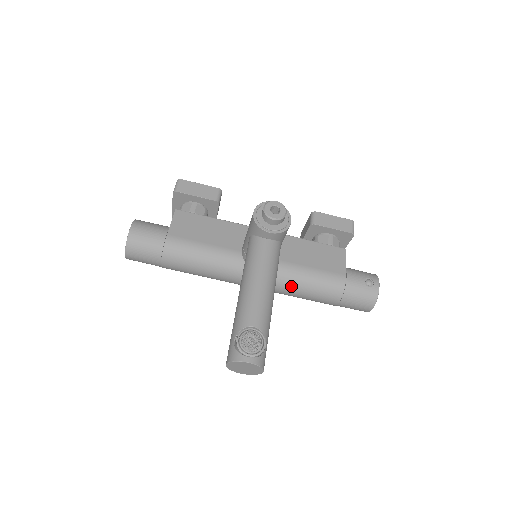
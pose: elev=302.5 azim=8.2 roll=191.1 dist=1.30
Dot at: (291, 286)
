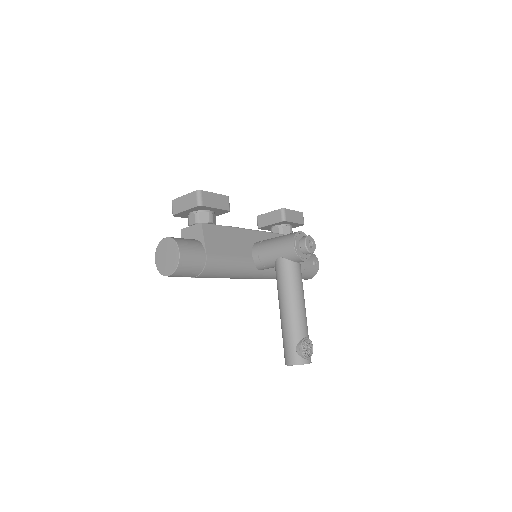
Dot at: occluded
